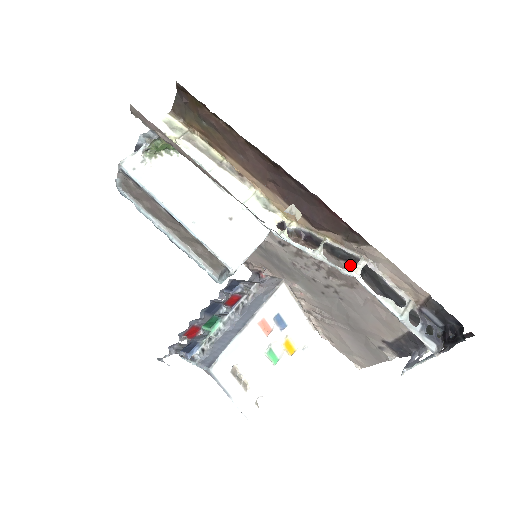
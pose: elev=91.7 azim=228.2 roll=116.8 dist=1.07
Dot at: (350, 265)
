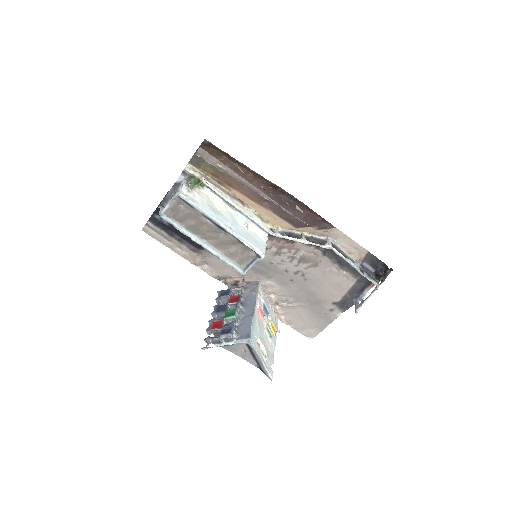
Dot at: (317, 248)
